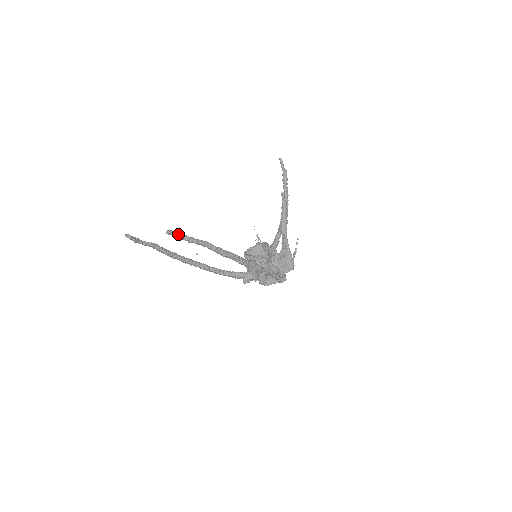
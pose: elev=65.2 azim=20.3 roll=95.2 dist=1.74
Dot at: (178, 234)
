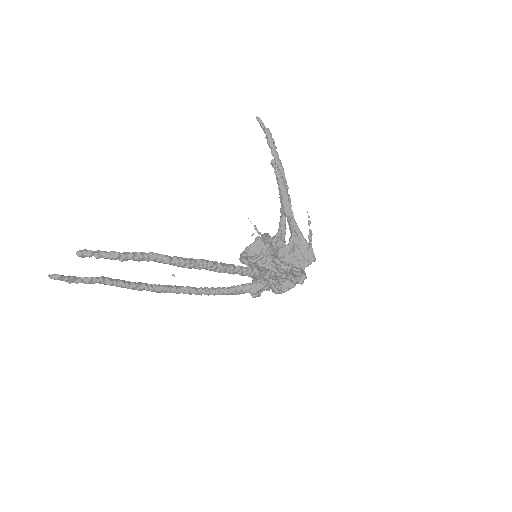
Dot at: (97, 252)
